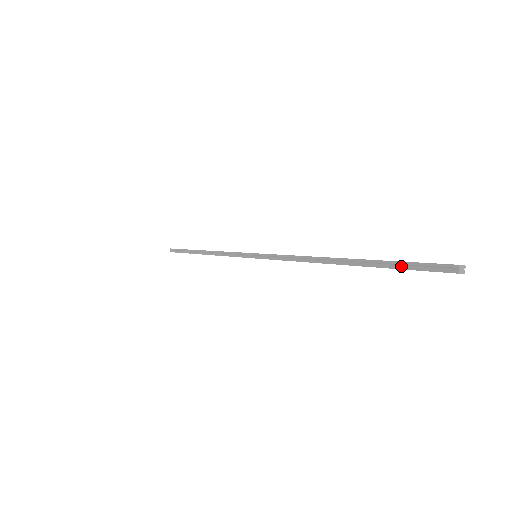
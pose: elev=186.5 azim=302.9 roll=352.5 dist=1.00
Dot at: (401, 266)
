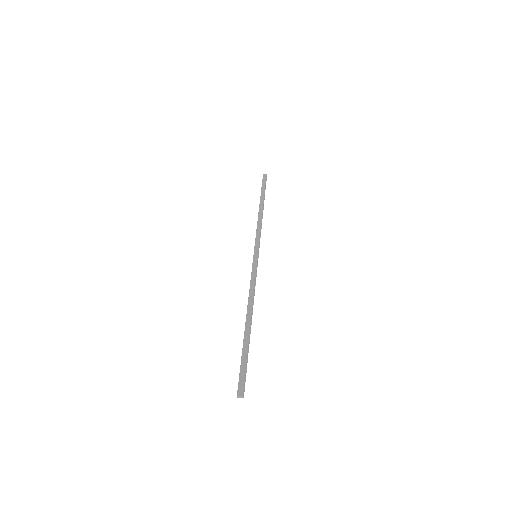
Dot at: (242, 364)
